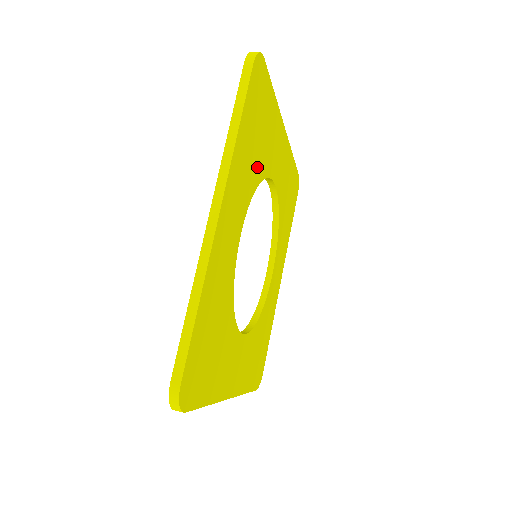
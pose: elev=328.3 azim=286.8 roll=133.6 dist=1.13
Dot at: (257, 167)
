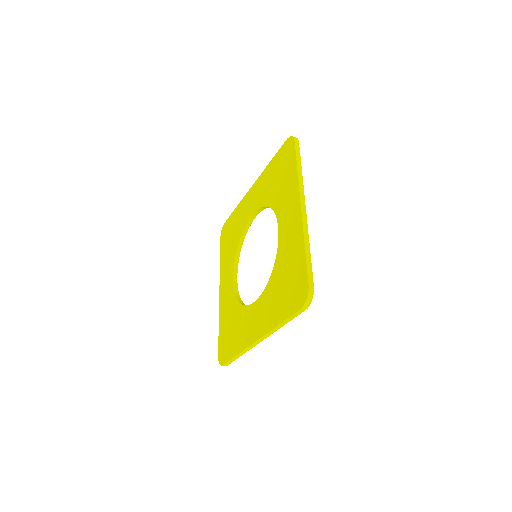
Dot at: occluded
